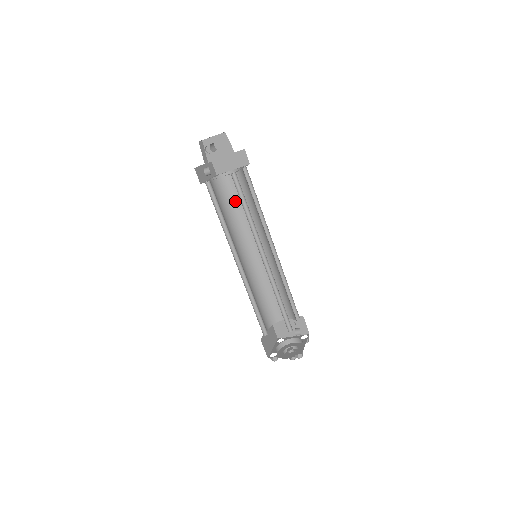
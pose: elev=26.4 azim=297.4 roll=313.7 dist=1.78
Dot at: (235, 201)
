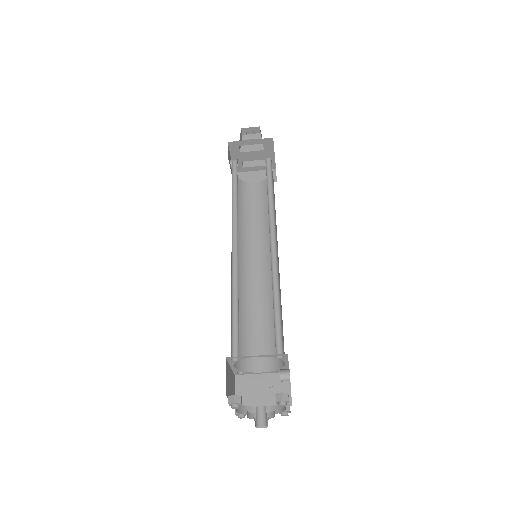
Dot at: (247, 208)
